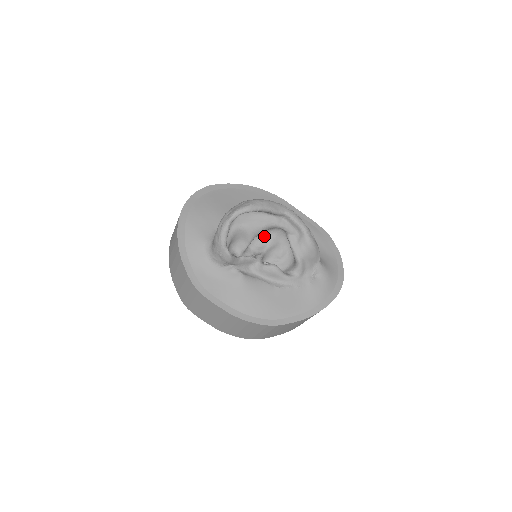
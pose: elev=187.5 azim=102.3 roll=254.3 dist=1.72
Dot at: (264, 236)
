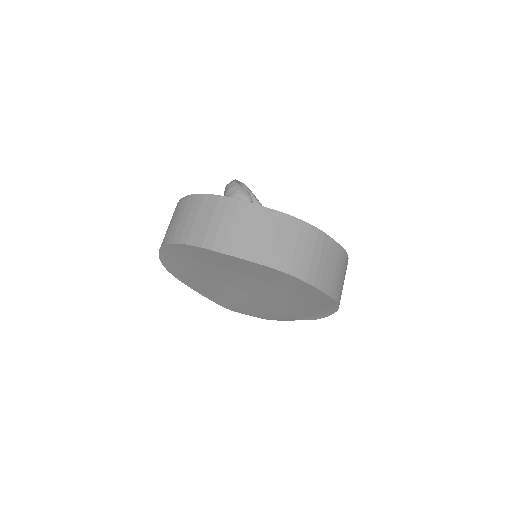
Dot at: occluded
